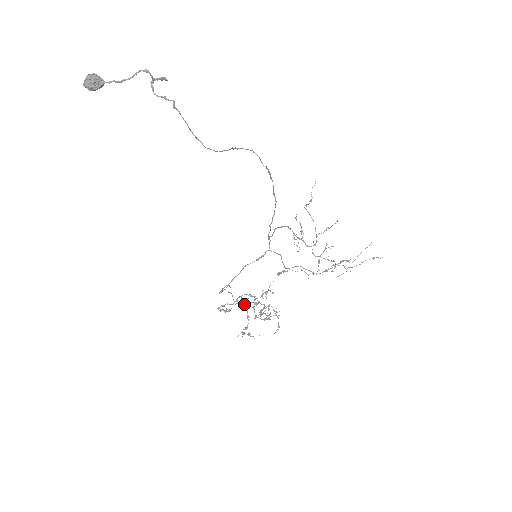
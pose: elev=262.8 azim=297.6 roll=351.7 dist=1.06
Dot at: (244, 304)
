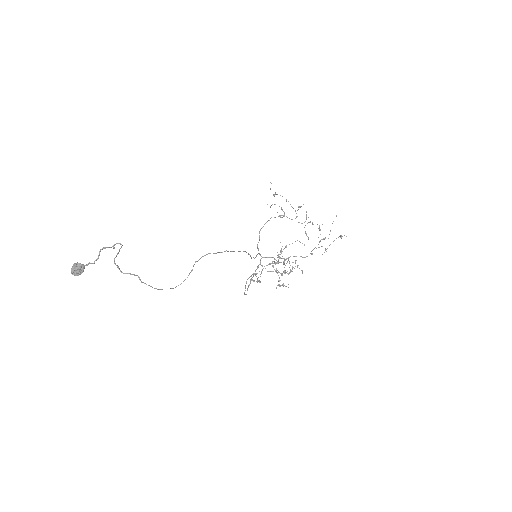
Dot at: occluded
